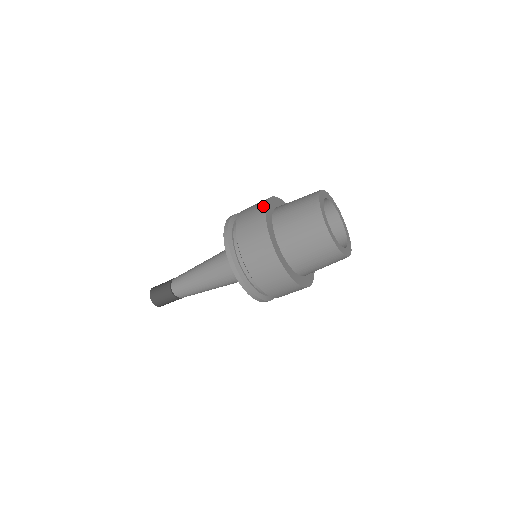
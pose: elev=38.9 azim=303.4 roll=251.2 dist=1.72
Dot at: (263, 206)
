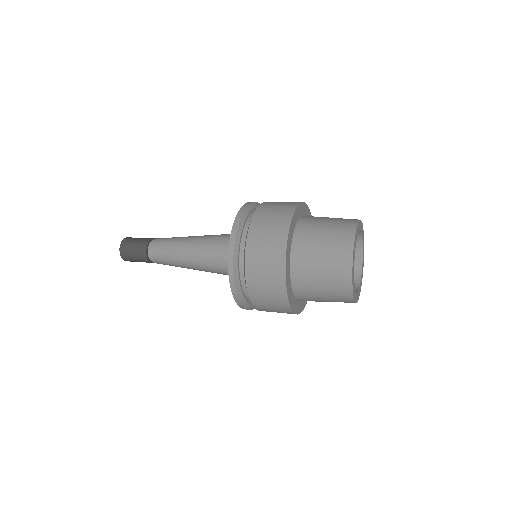
Dot at: (285, 303)
